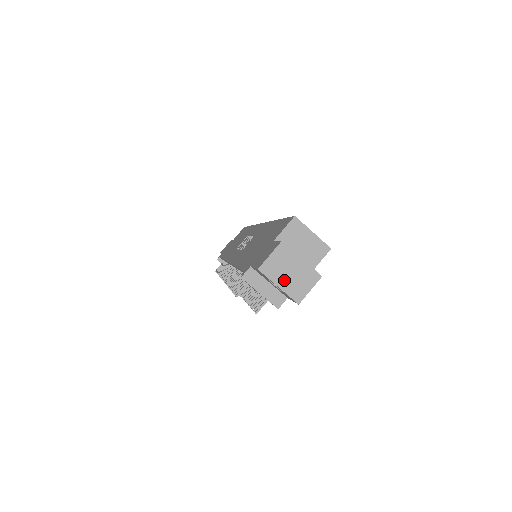
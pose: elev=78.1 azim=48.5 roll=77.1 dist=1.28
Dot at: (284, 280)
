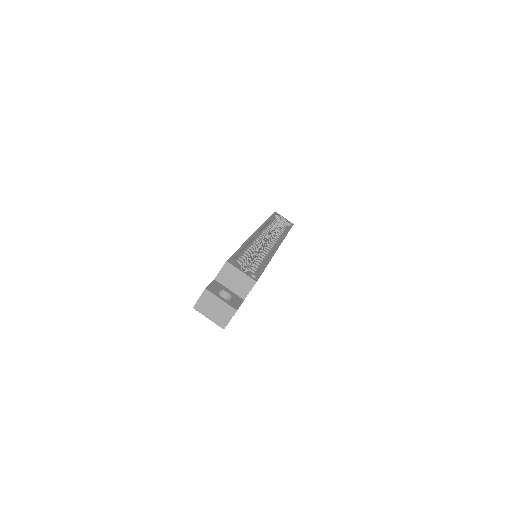
Dot at: (211, 314)
